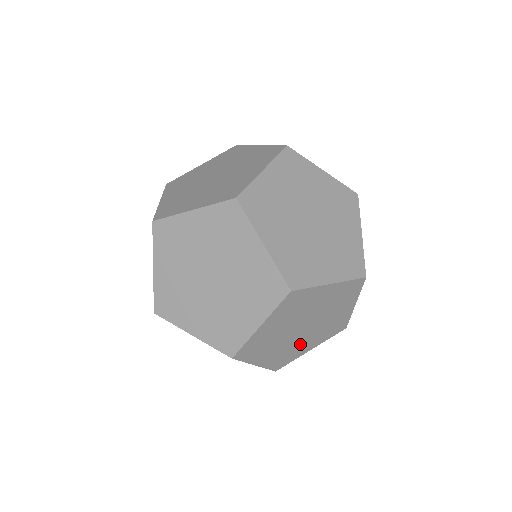
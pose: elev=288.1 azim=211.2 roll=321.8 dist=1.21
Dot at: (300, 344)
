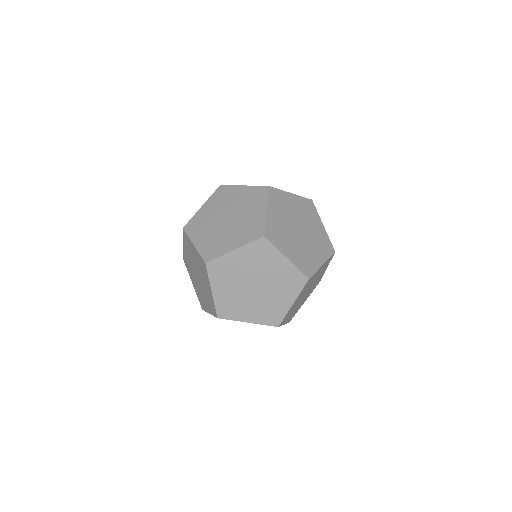
Dot at: (309, 251)
